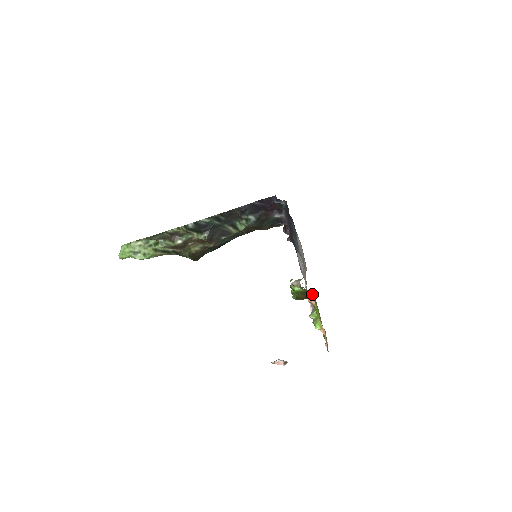
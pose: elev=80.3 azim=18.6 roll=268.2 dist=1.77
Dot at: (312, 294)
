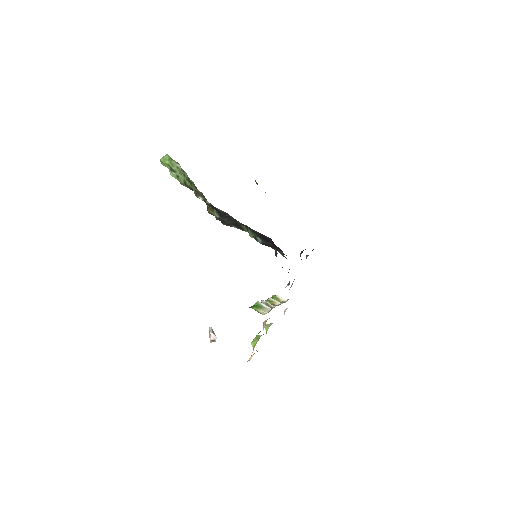
Dot at: occluded
